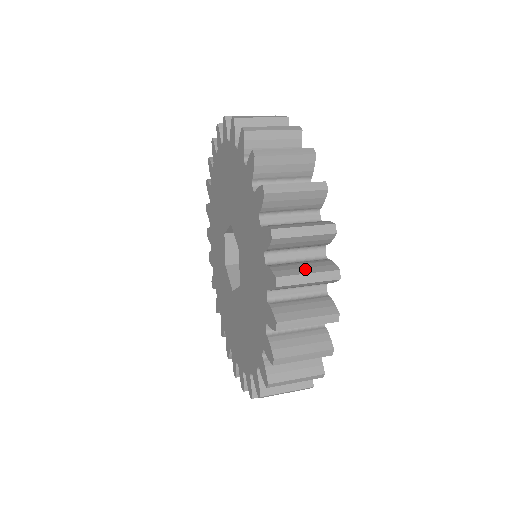
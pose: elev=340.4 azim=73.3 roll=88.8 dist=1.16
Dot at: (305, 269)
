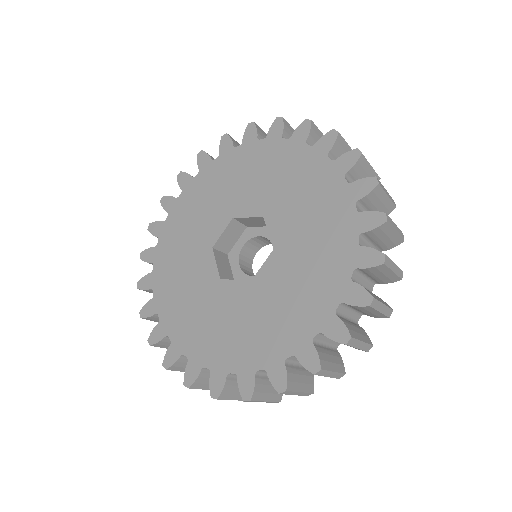
Dot at: occluded
